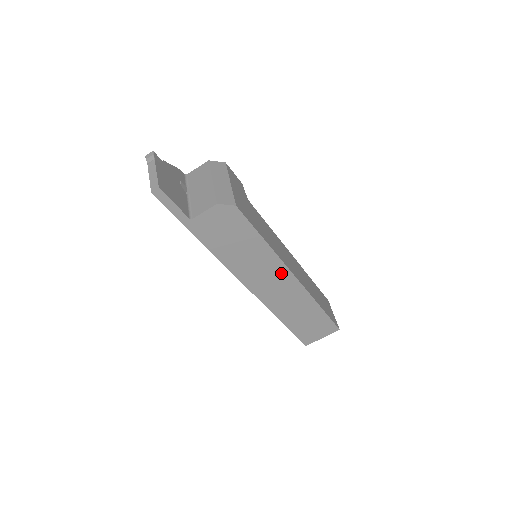
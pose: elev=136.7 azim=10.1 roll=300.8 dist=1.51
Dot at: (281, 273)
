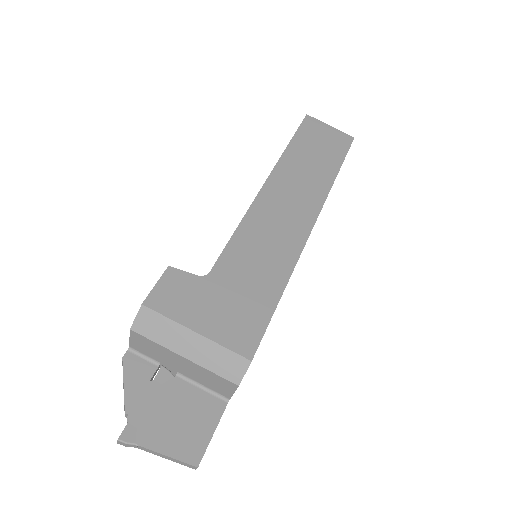
Dot at: occluded
